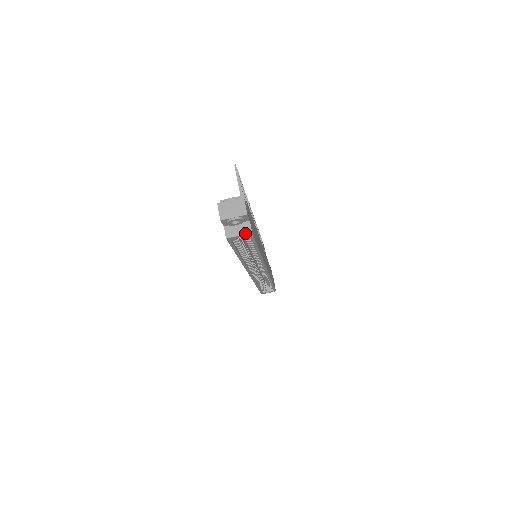
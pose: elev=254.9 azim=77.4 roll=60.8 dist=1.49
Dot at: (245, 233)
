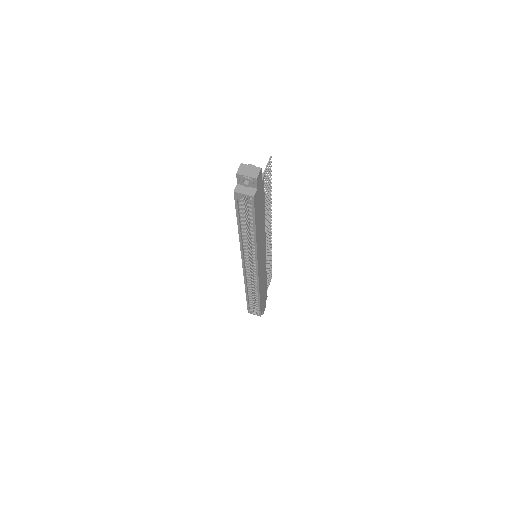
Dot at: (249, 194)
